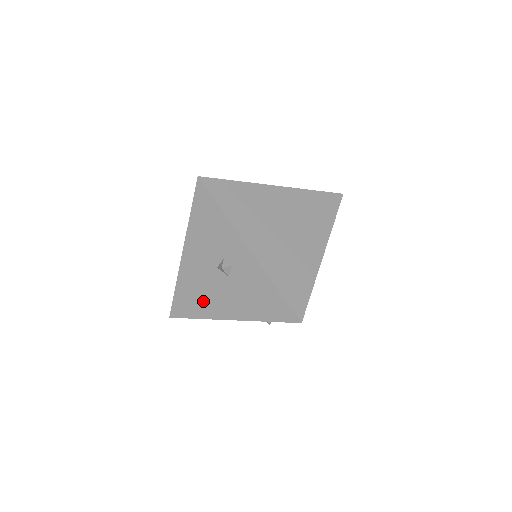
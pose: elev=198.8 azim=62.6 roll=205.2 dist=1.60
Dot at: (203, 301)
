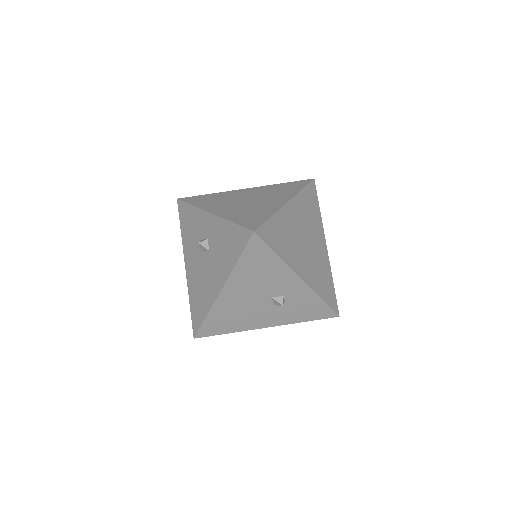
Dot at: (204, 293)
